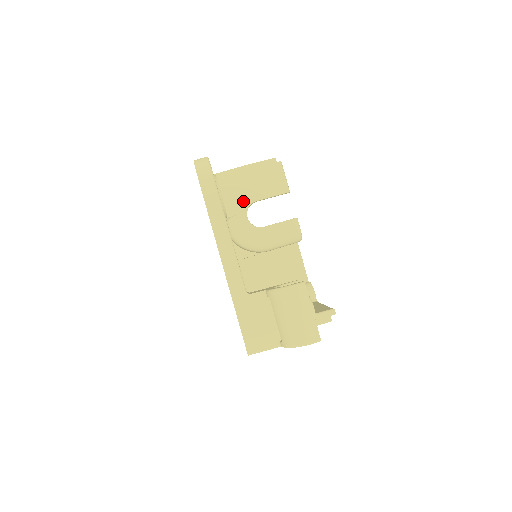
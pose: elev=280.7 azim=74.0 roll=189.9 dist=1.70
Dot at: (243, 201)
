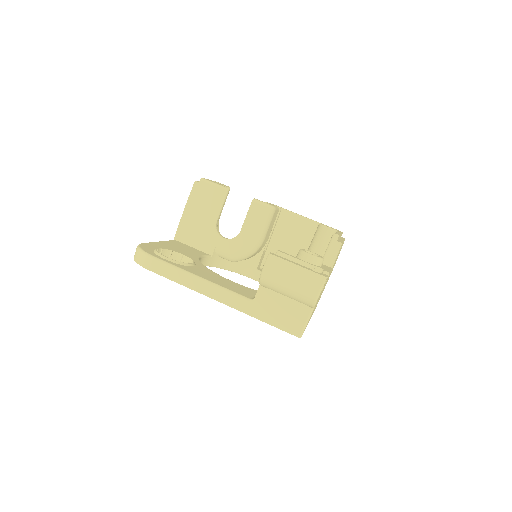
Dot at: (209, 232)
